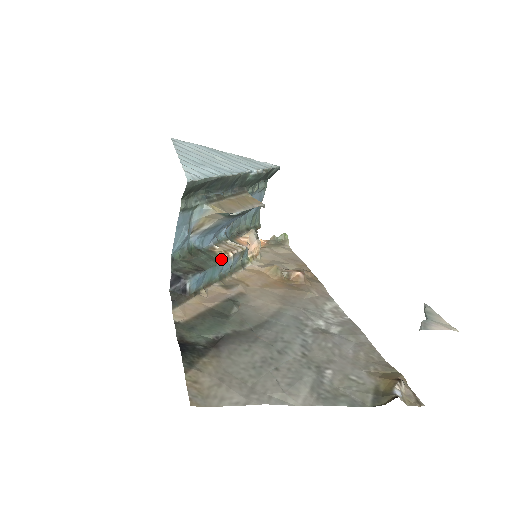
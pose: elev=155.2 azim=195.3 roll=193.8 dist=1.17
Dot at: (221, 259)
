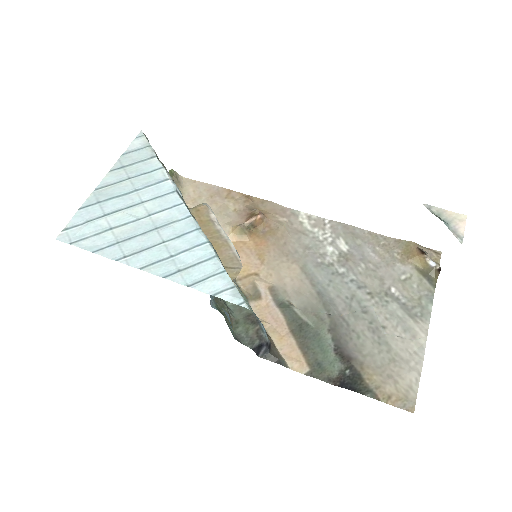
Dot at: occluded
